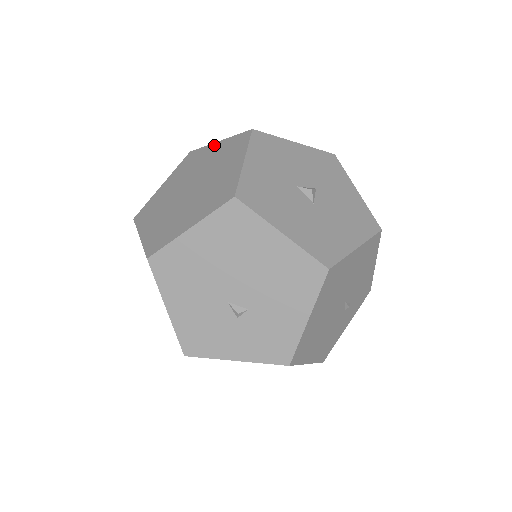
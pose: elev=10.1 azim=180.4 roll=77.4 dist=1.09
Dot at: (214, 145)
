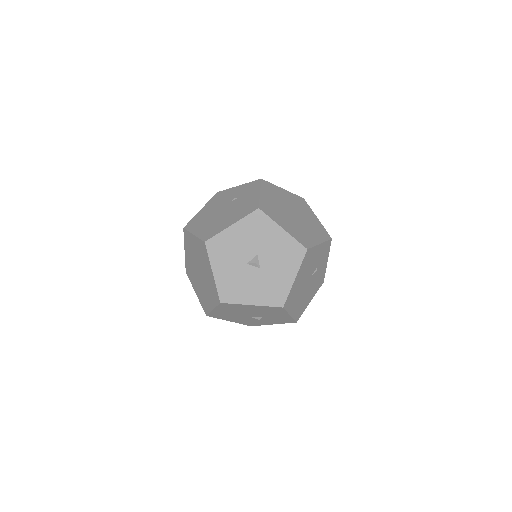
Dot at: (193, 237)
